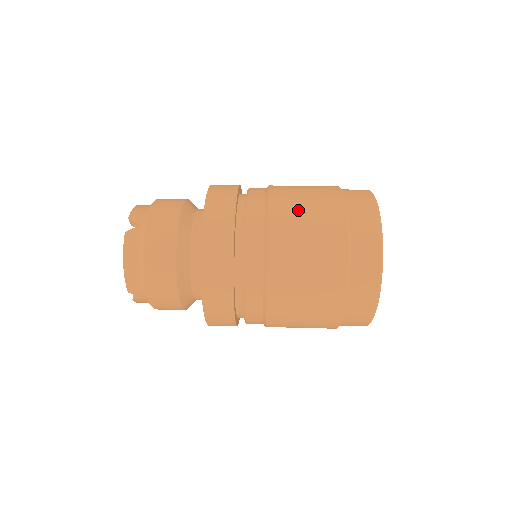
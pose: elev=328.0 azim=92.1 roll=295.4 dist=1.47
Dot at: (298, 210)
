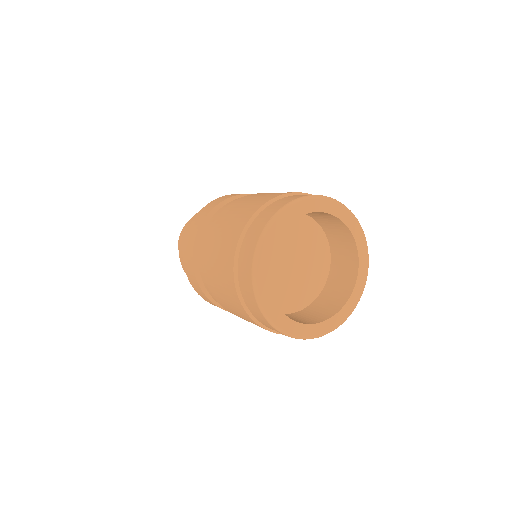
Dot at: (268, 193)
